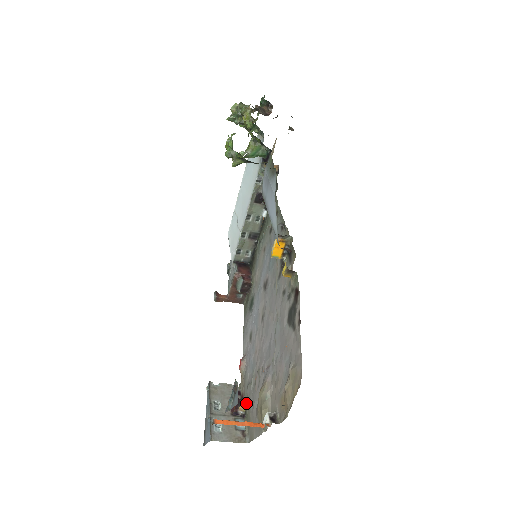
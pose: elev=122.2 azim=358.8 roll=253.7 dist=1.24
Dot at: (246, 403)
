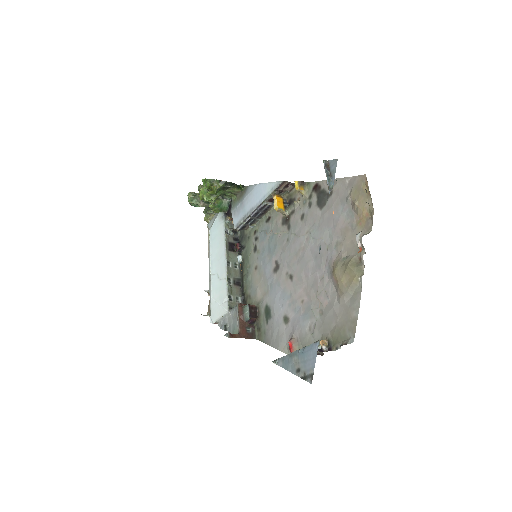
Dot at: (323, 340)
